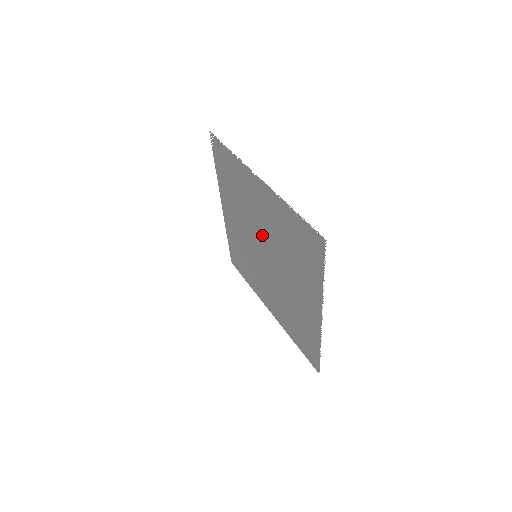
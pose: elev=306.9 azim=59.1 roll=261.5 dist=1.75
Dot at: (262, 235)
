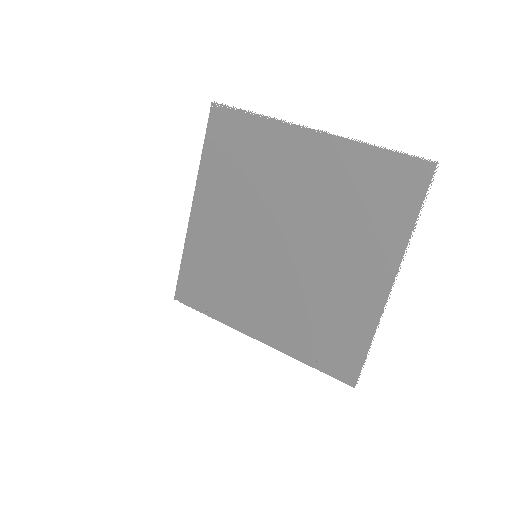
Dot at: (287, 214)
